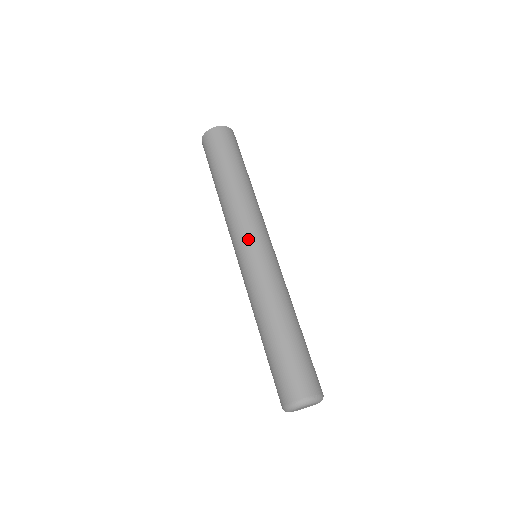
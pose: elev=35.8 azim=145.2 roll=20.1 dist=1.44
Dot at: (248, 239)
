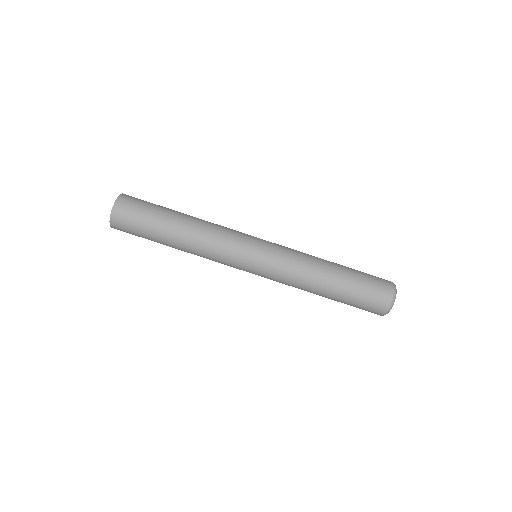
Dot at: (242, 263)
